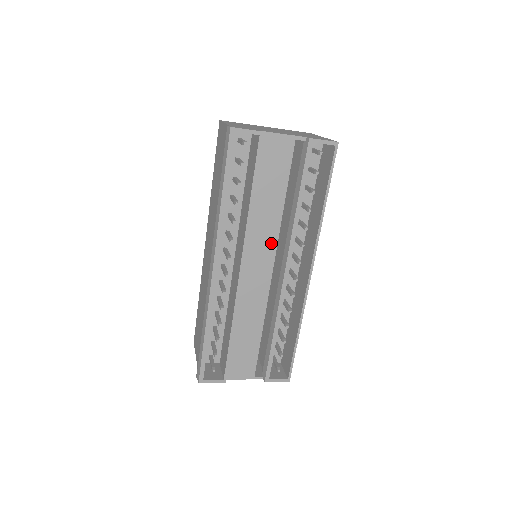
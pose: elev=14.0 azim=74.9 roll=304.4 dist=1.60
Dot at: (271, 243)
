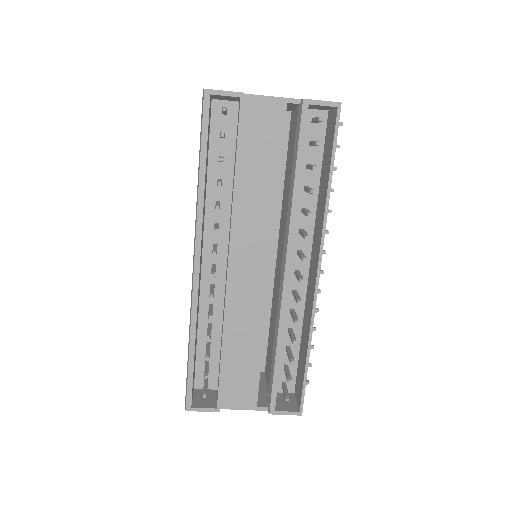
Dot at: (266, 234)
